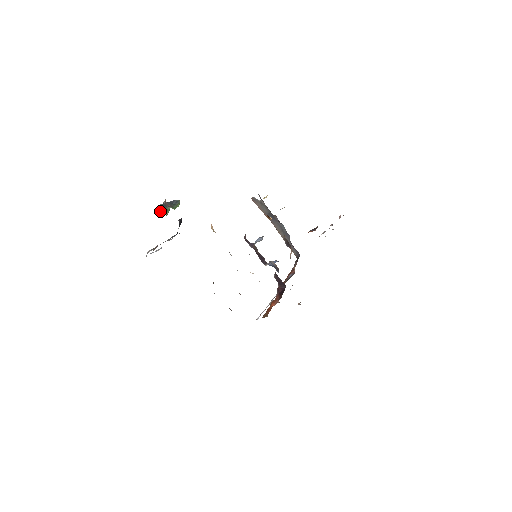
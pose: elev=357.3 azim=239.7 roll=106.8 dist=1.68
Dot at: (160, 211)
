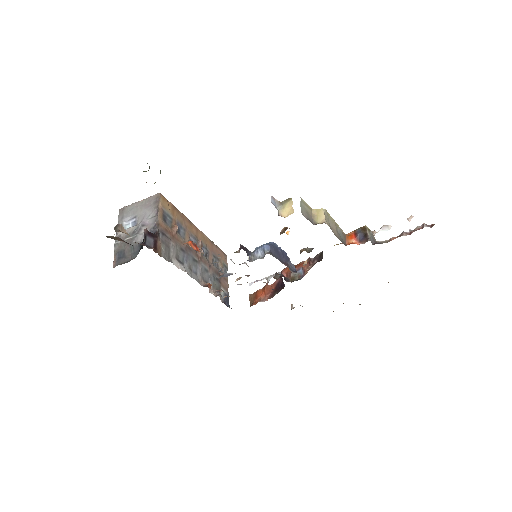
Dot at: occluded
